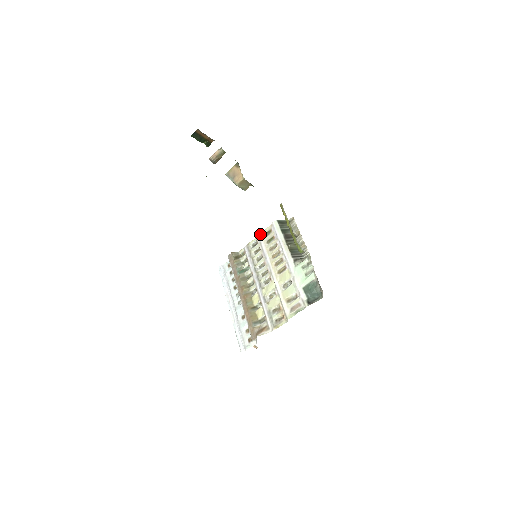
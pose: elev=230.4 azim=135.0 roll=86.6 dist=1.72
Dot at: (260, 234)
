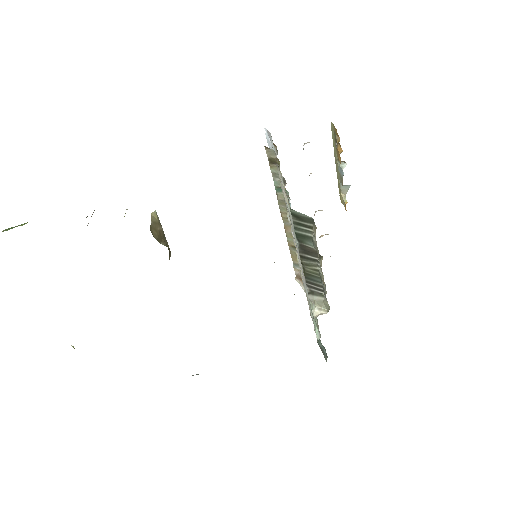
Dot at: occluded
